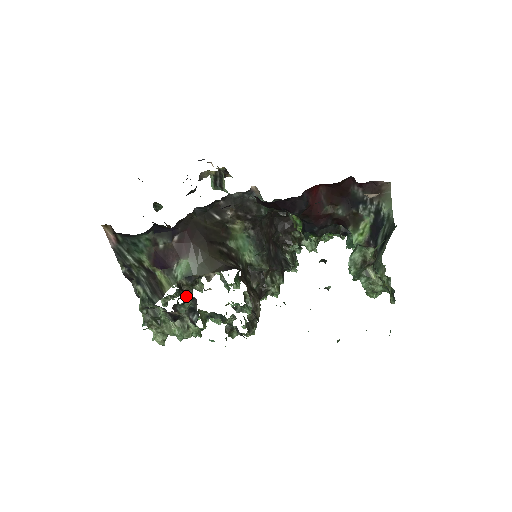
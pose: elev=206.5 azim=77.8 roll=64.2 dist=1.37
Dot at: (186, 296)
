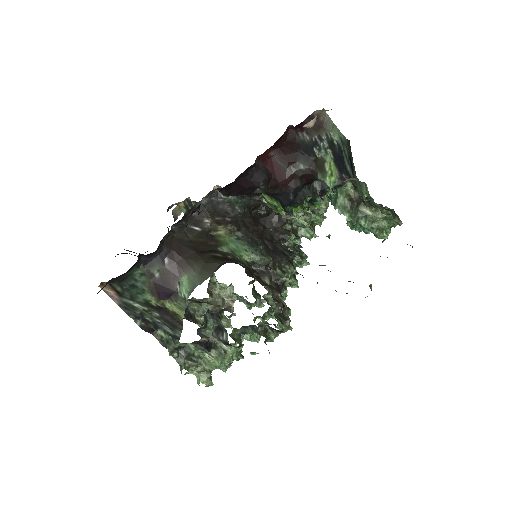
Dot at: (204, 315)
